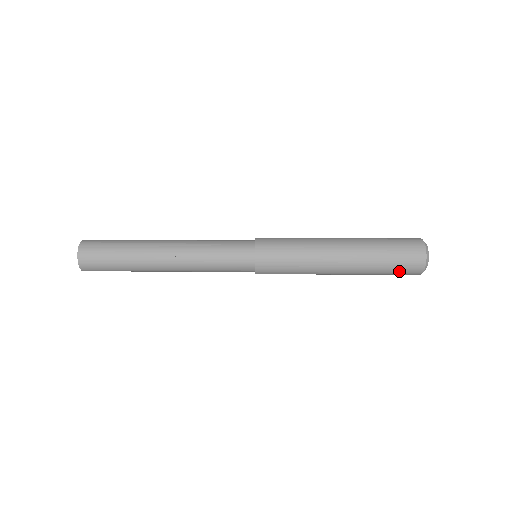
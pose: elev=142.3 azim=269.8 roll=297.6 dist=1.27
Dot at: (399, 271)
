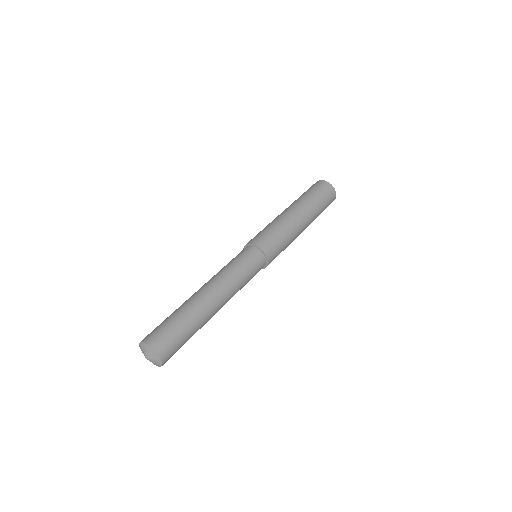
Dot at: occluded
